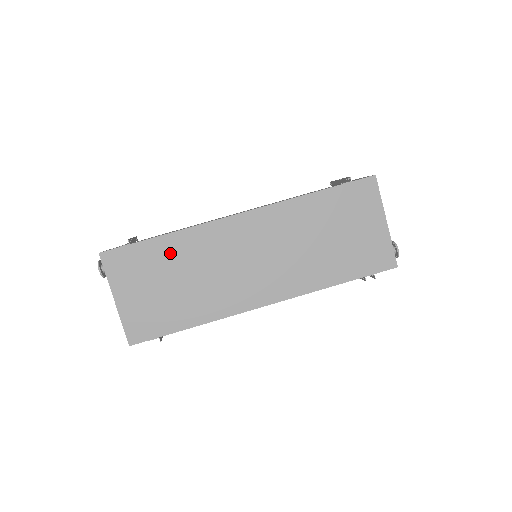
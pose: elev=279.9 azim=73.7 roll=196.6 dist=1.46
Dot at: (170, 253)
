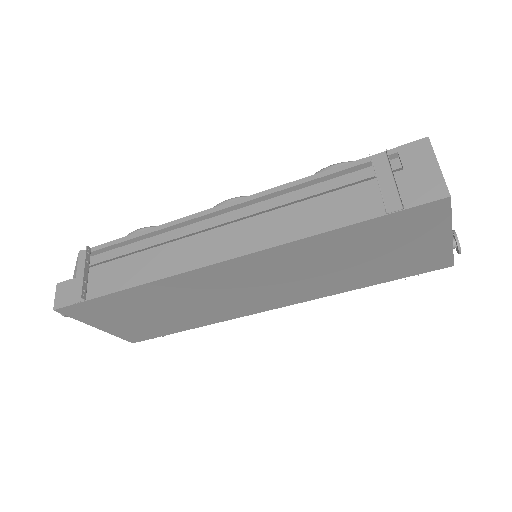
Dot at: (142, 298)
